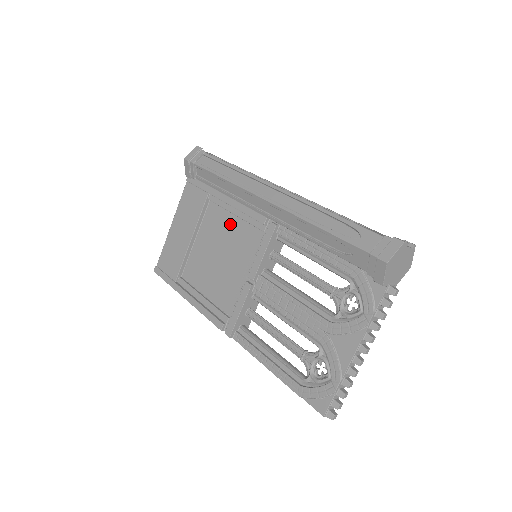
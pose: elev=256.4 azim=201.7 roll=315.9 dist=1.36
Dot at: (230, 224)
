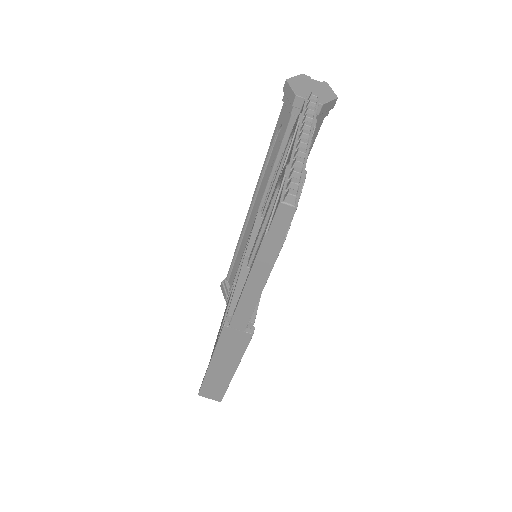
Dot at: occluded
